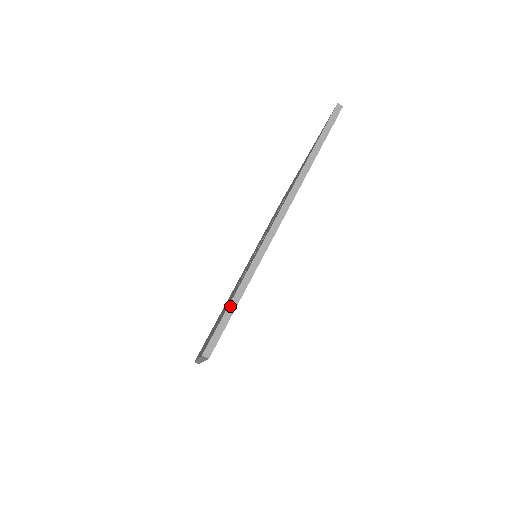
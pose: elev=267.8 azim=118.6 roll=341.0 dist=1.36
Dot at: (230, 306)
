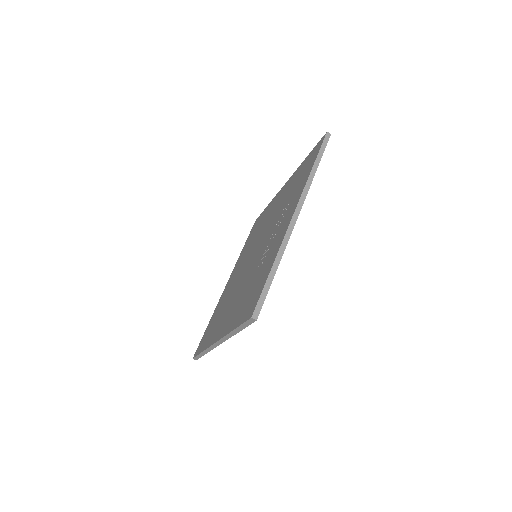
Dot at: (268, 280)
